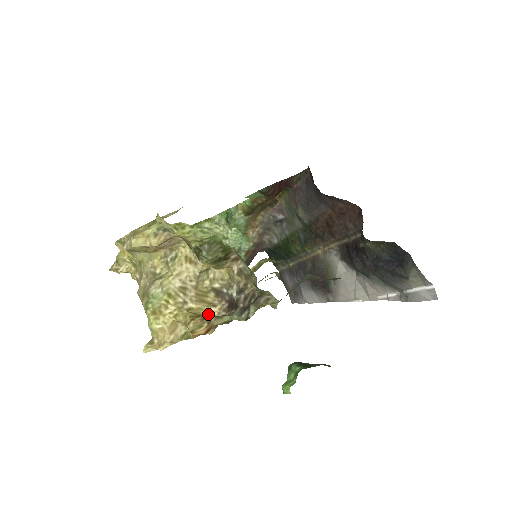
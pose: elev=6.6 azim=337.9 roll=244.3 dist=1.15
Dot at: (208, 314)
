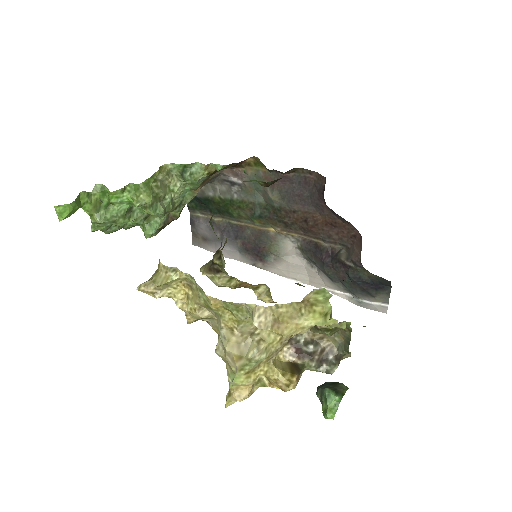
Dot at: (277, 359)
